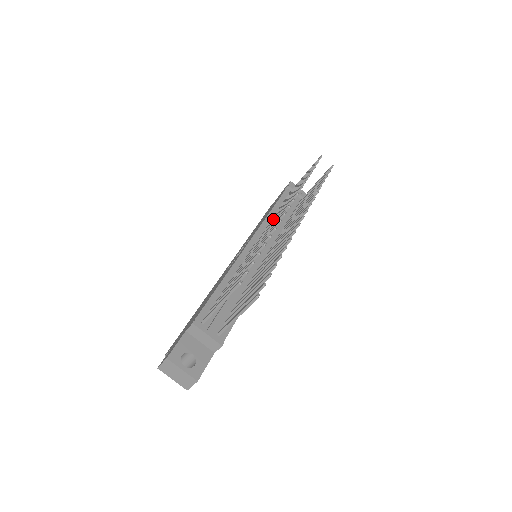
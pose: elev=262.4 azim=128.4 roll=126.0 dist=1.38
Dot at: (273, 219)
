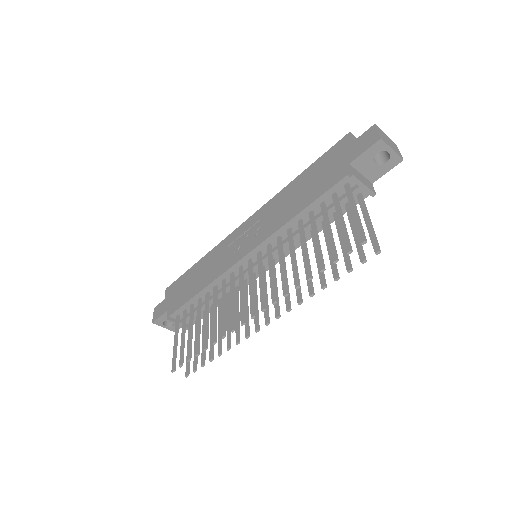
Dot at: (270, 262)
